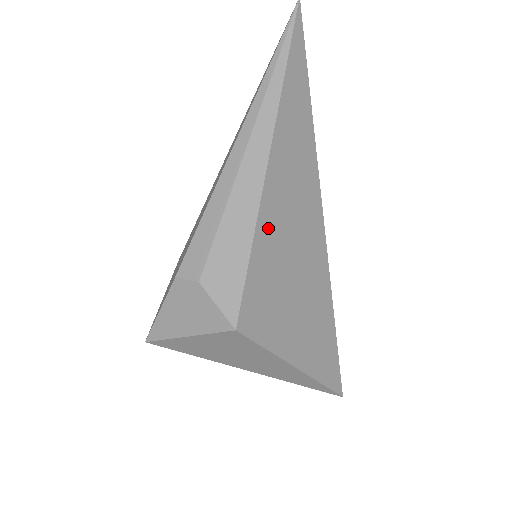
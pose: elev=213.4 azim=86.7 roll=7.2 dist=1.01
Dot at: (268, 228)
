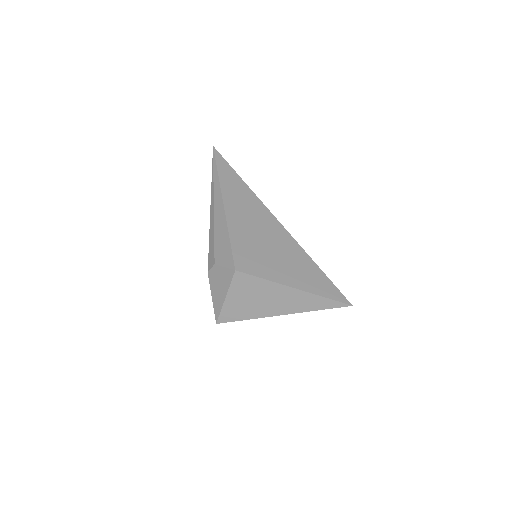
Dot at: (236, 226)
